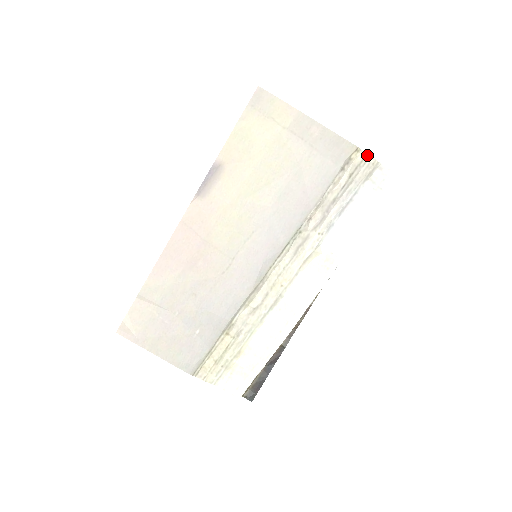
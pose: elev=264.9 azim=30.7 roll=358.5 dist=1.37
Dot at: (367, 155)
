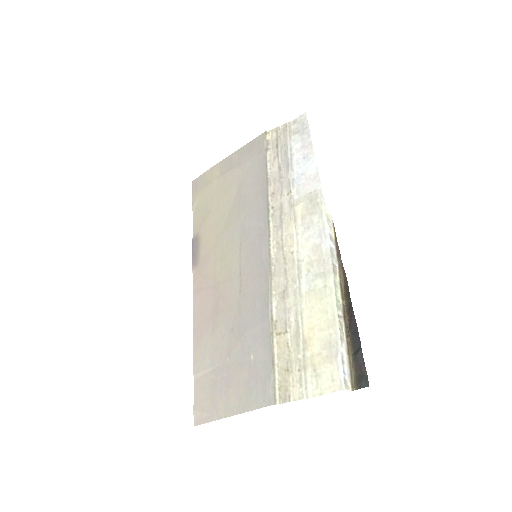
Dot at: (277, 128)
